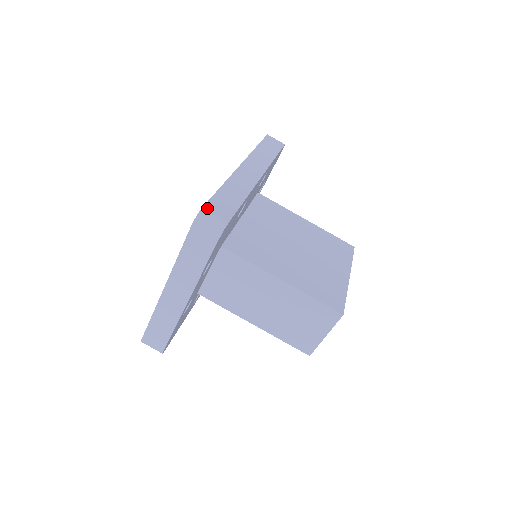
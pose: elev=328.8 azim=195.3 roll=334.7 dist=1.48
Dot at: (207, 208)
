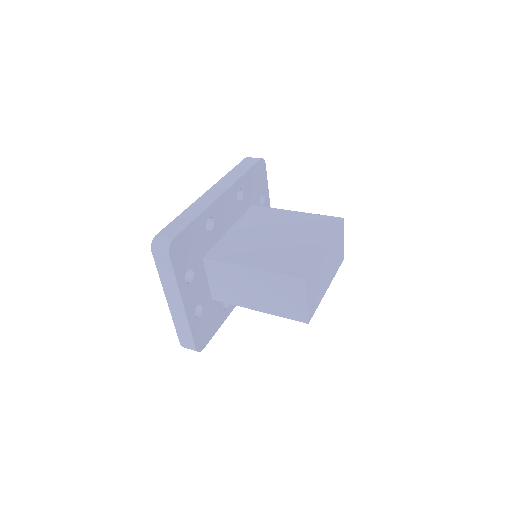
Dot at: (159, 234)
